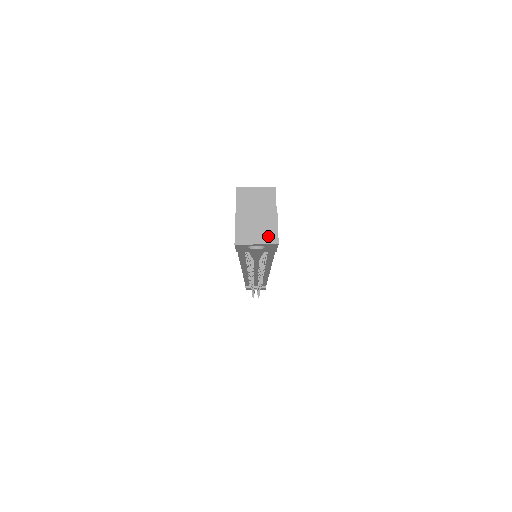
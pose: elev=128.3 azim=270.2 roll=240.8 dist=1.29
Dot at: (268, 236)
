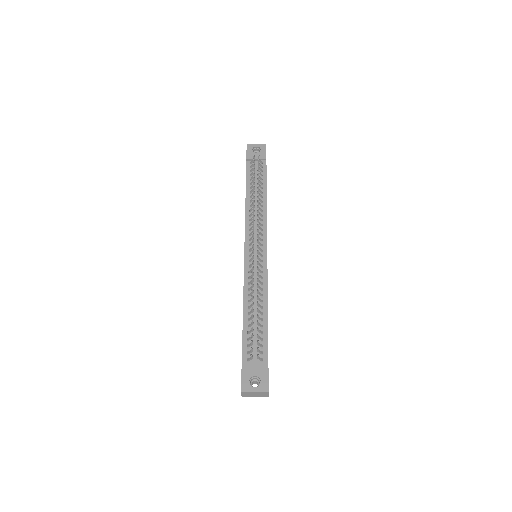
Dot at: occluded
